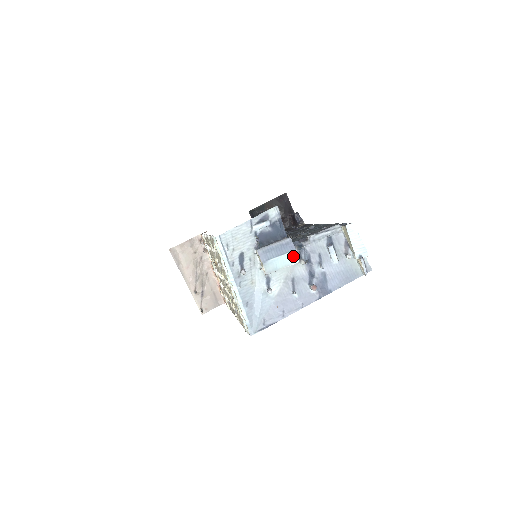
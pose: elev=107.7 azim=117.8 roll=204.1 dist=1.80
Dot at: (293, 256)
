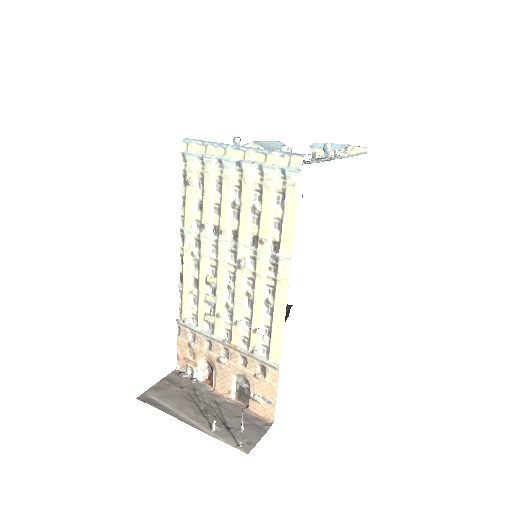
Dot at: occluded
